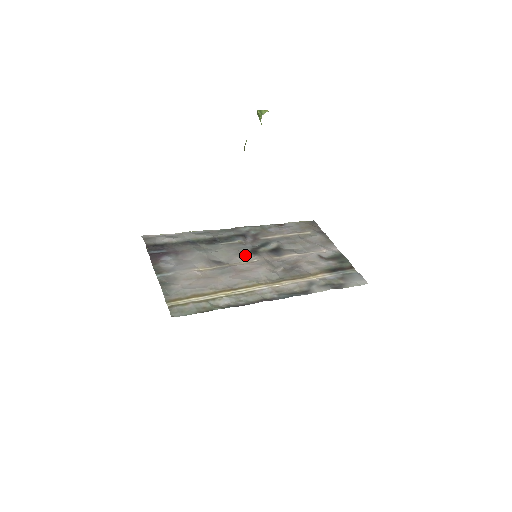
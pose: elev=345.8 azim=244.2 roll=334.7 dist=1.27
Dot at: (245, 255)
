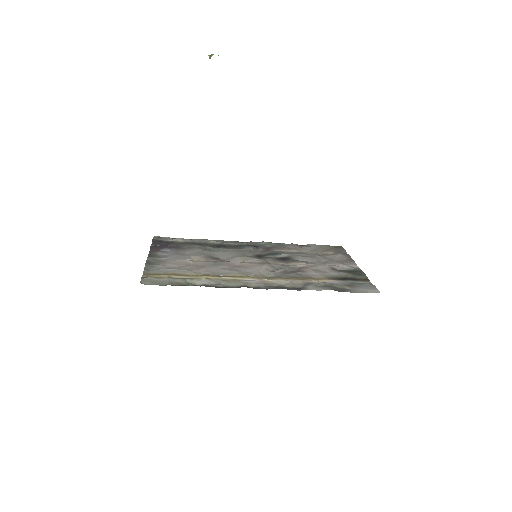
Dot at: (247, 257)
